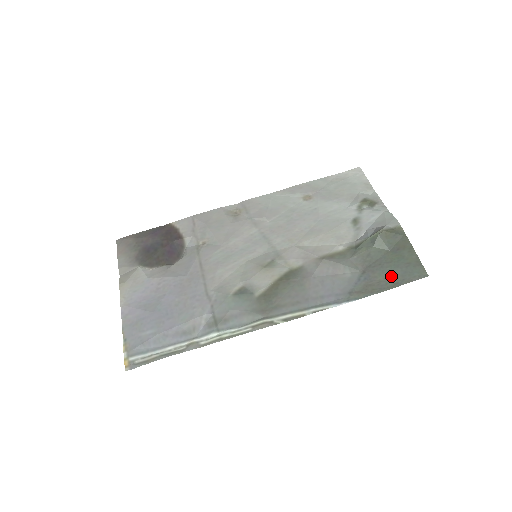
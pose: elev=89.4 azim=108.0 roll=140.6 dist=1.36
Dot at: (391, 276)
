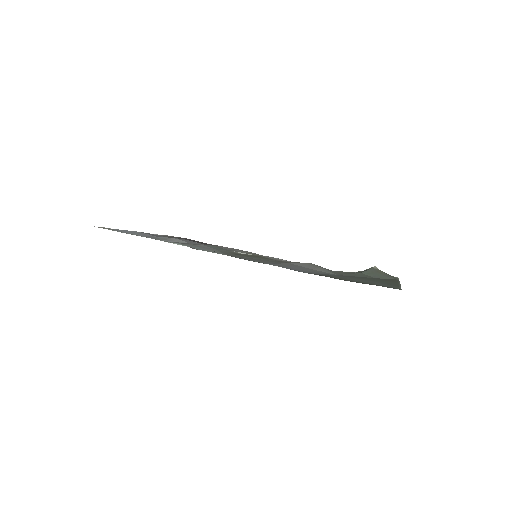
Dot at: (363, 281)
